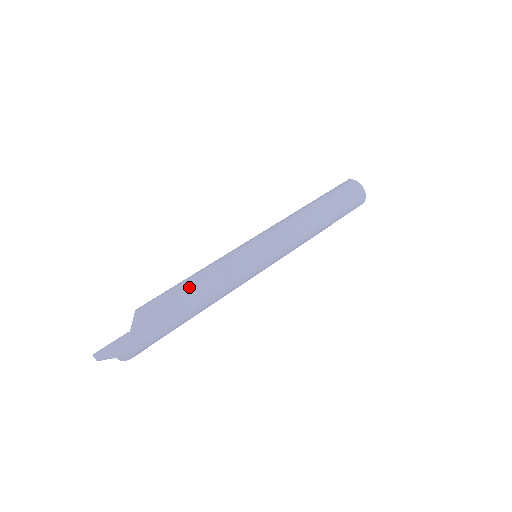
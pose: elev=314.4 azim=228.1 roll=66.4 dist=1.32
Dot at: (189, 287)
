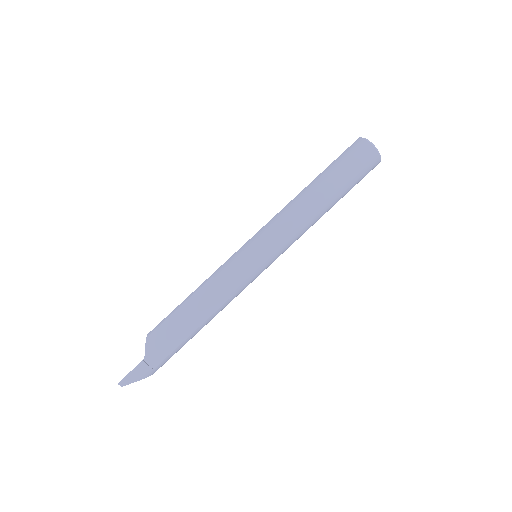
Dot at: (190, 308)
